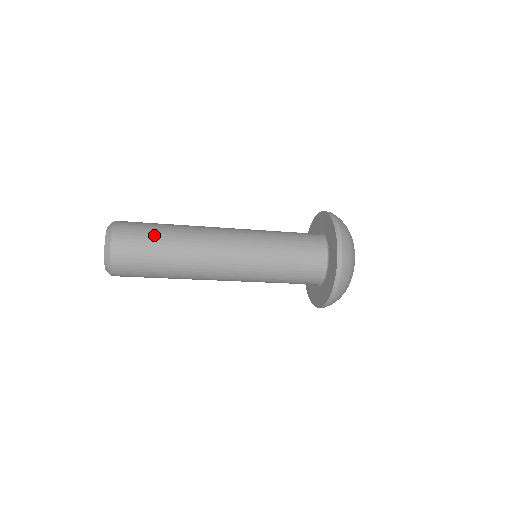
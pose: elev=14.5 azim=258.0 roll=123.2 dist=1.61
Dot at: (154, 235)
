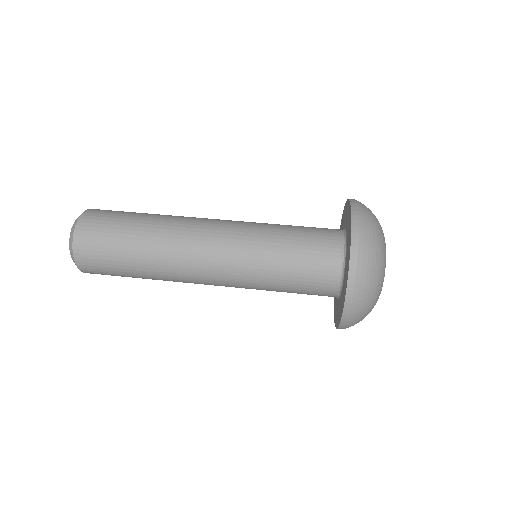
Dot at: (126, 276)
